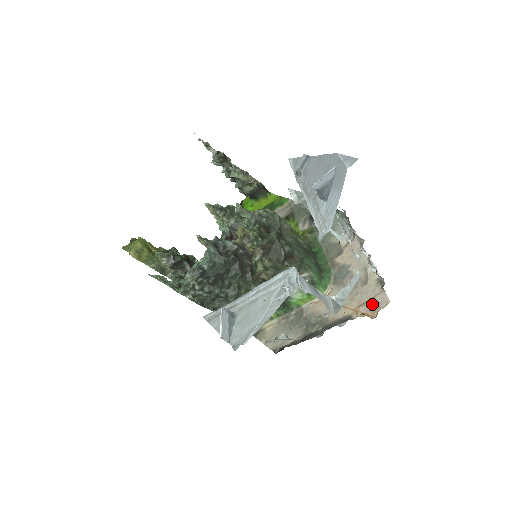
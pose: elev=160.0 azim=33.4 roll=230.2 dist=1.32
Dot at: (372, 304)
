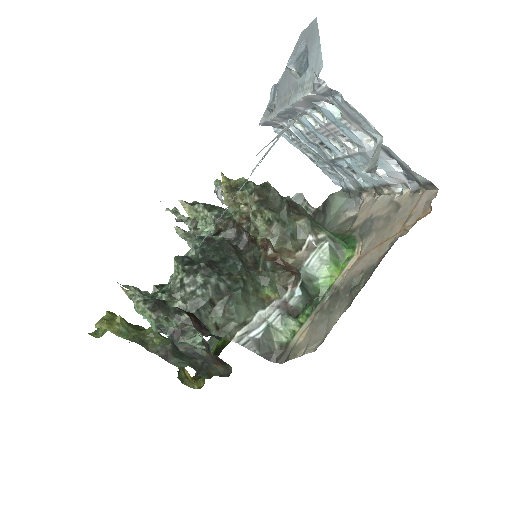
Dot at: (418, 209)
